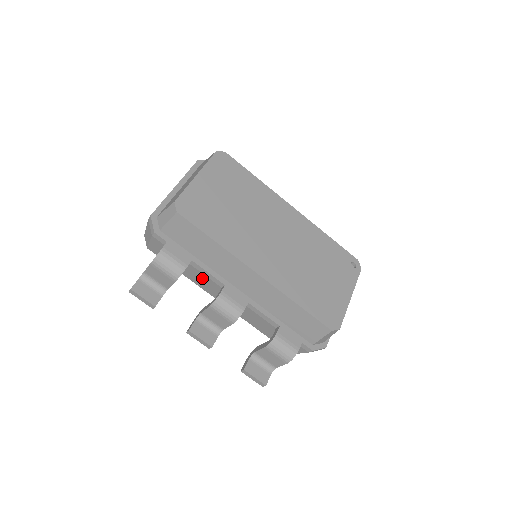
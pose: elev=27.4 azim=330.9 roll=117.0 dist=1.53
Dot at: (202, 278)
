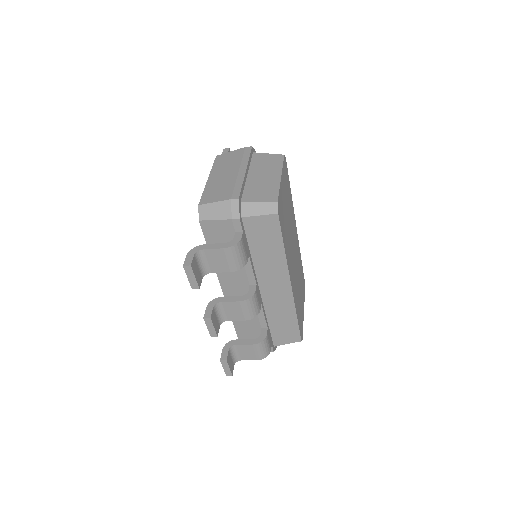
Dot at: occluded
